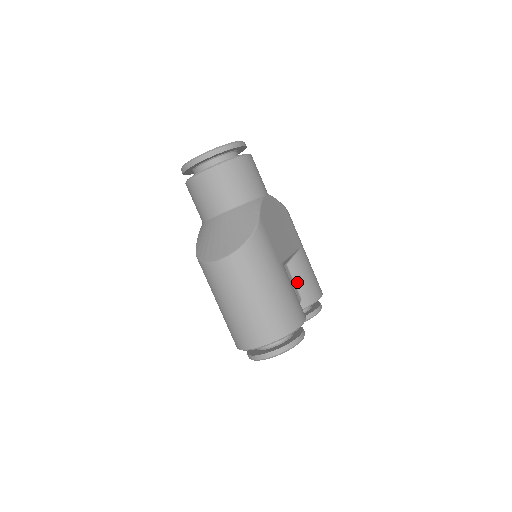
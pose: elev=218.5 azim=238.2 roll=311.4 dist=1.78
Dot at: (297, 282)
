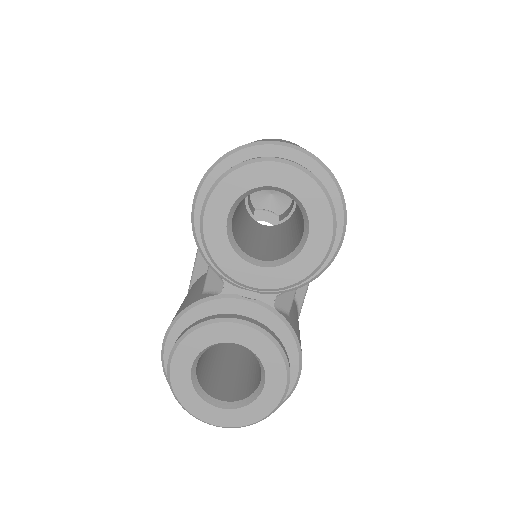
Dot at: (291, 308)
